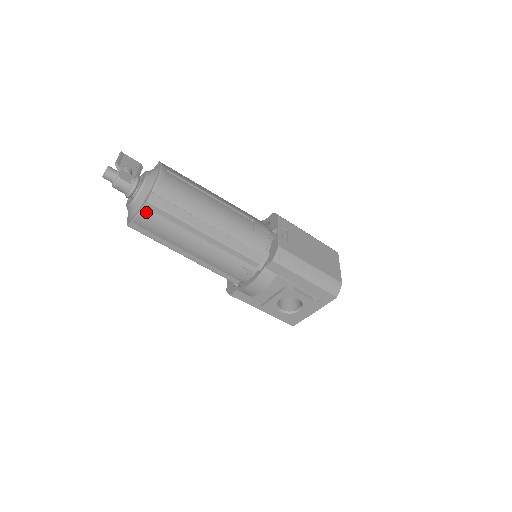
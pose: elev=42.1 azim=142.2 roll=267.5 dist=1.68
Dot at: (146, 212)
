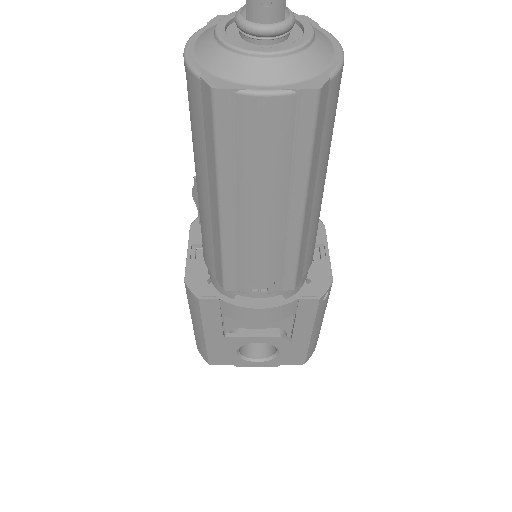
Dot at: (288, 104)
